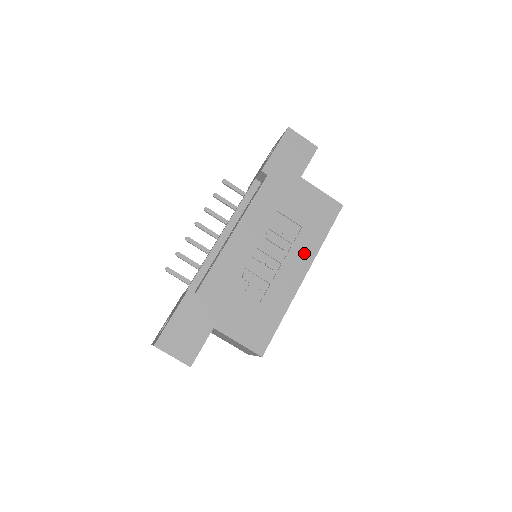
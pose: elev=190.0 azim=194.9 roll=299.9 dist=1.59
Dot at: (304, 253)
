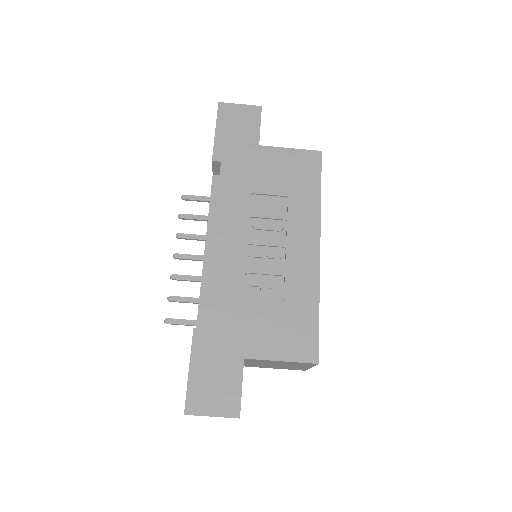
Dot at: (305, 223)
